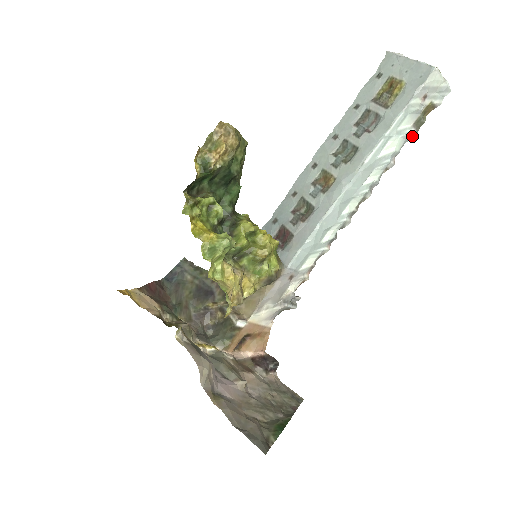
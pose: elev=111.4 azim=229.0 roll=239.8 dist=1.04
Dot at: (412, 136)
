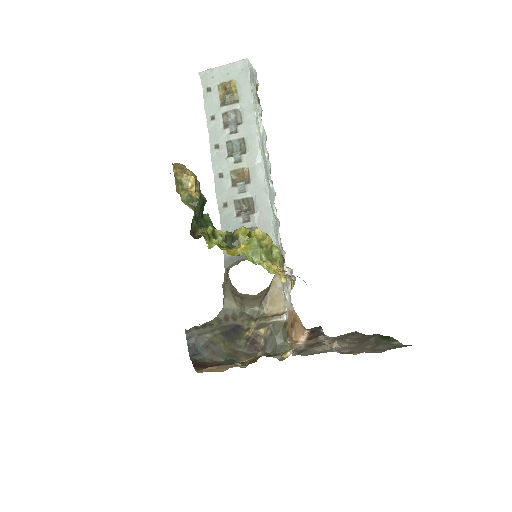
Dot at: (261, 112)
